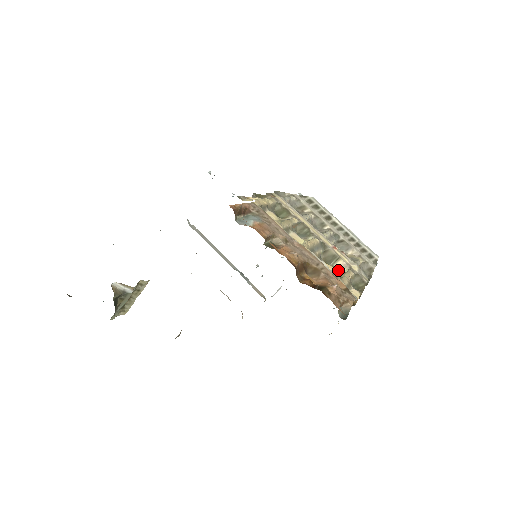
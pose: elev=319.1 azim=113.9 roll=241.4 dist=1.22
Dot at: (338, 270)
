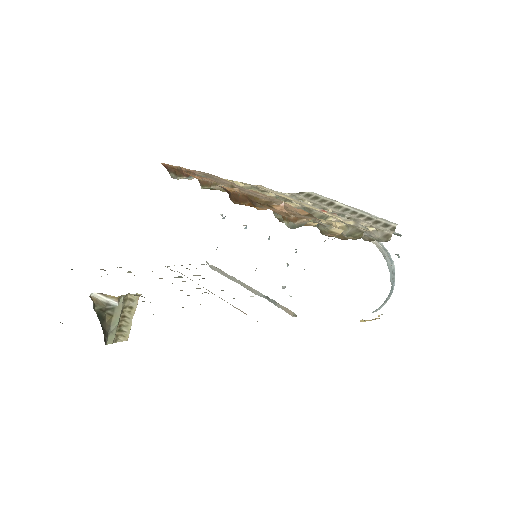
Dot at: occluded
